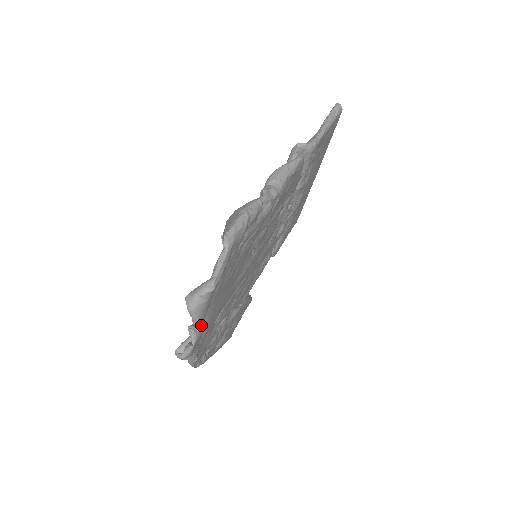
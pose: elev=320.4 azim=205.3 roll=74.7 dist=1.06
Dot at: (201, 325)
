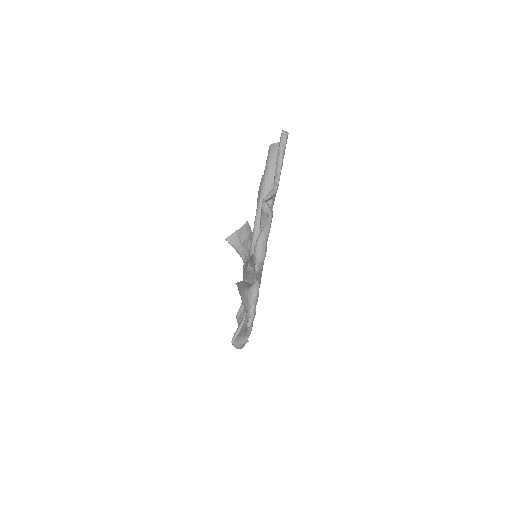
Dot at: occluded
